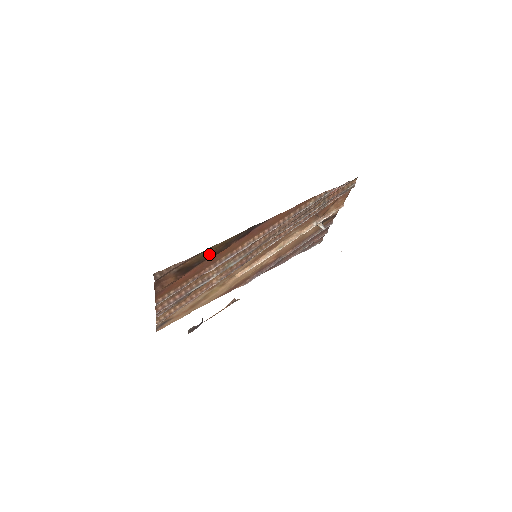
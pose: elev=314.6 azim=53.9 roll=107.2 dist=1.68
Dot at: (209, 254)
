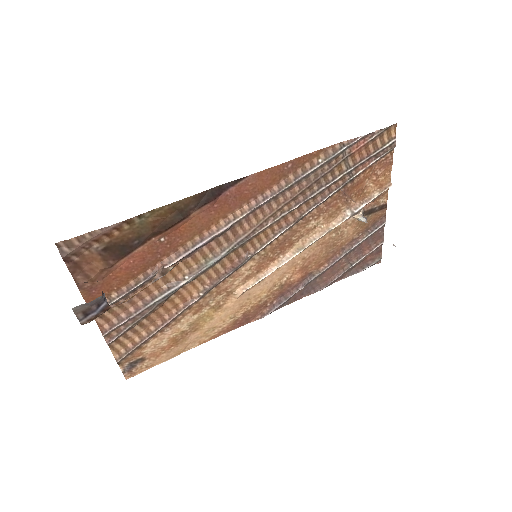
Dot at: (153, 225)
